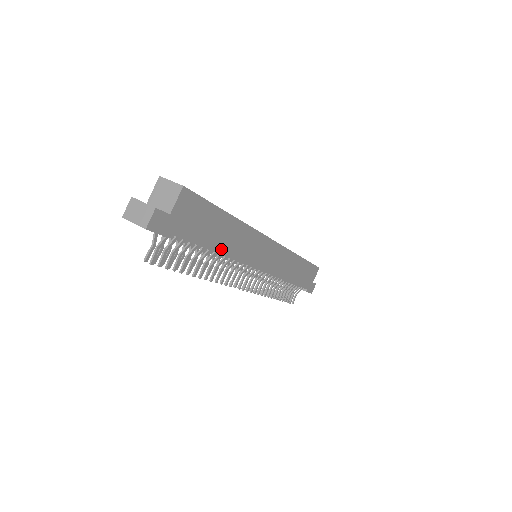
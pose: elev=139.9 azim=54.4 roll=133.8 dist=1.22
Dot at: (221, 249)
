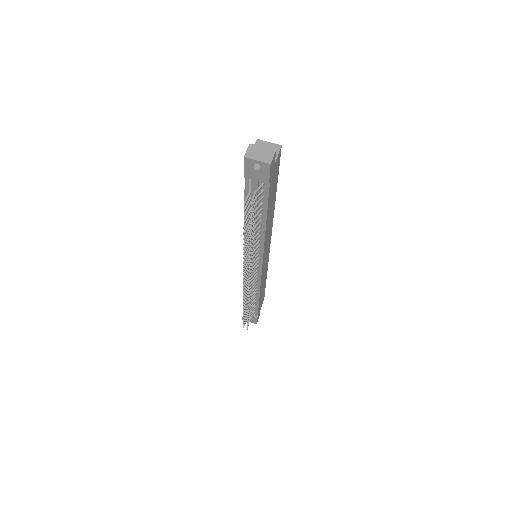
Dot at: (267, 223)
